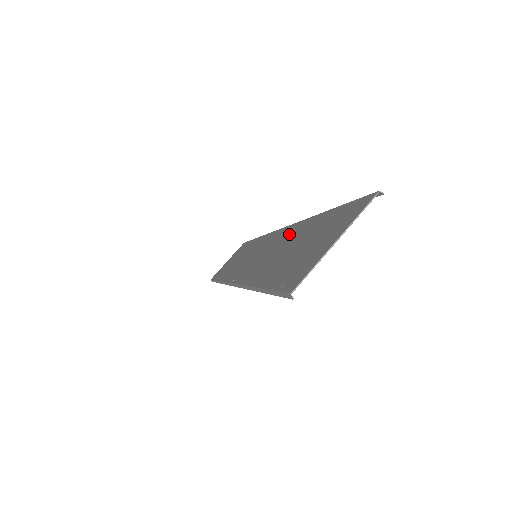
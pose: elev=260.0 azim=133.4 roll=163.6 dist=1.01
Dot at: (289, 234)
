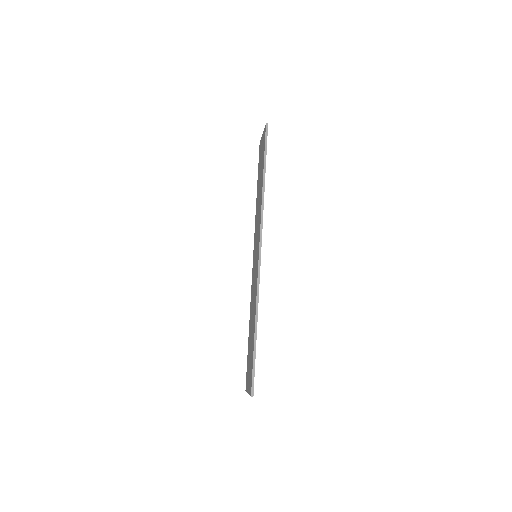
Dot at: (254, 302)
